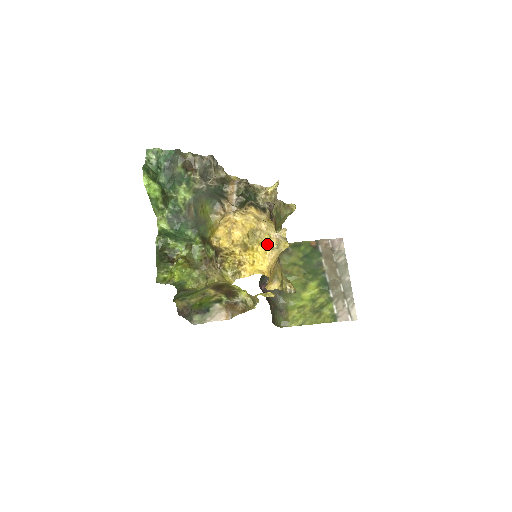
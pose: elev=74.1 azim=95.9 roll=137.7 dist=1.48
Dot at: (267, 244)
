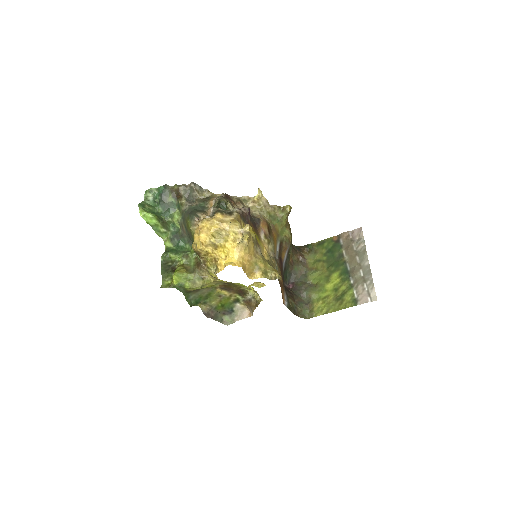
Dot at: (234, 240)
